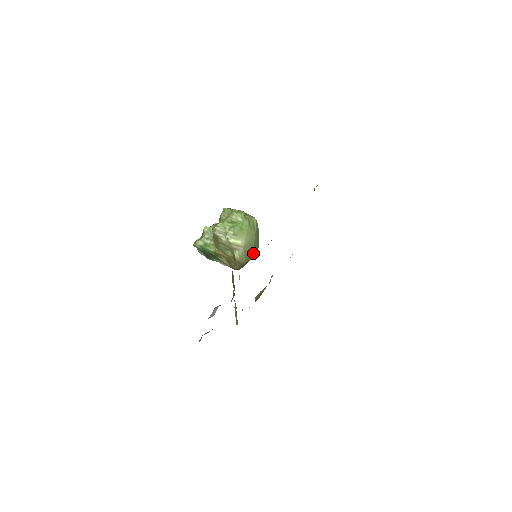
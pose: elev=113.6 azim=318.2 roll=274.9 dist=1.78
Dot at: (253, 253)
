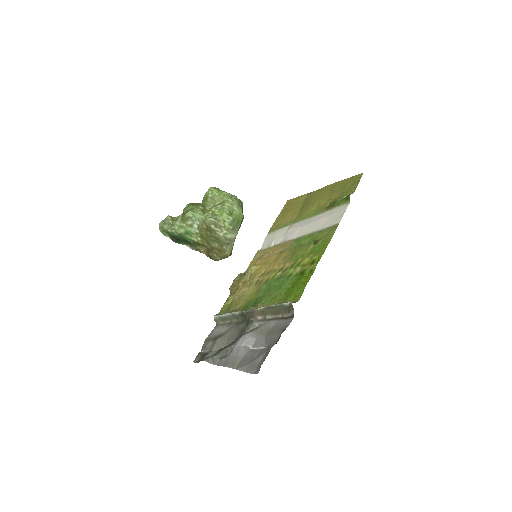
Dot at: occluded
